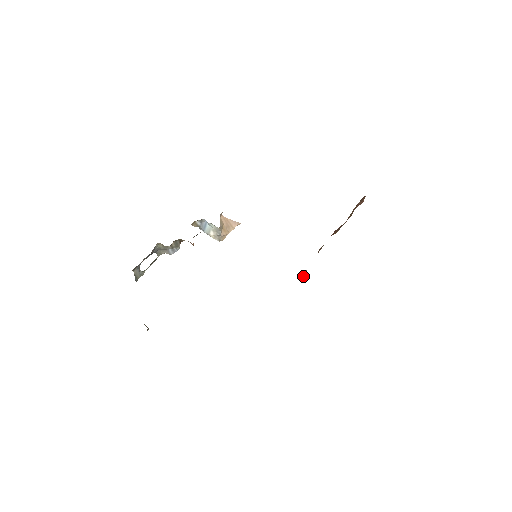
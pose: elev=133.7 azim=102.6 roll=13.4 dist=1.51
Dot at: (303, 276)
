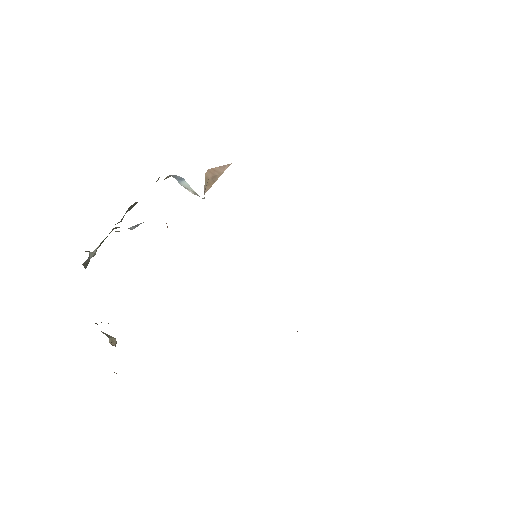
Dot at: occluded
